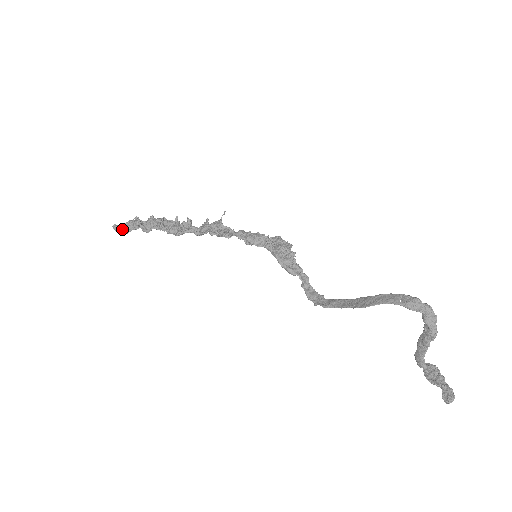
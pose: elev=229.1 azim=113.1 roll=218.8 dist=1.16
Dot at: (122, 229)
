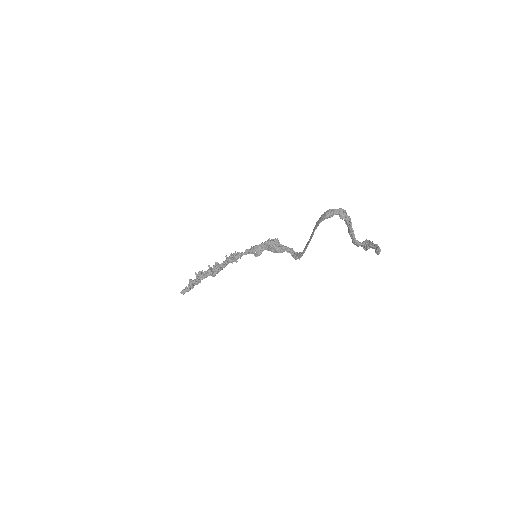
Dot at: (185, 291)
